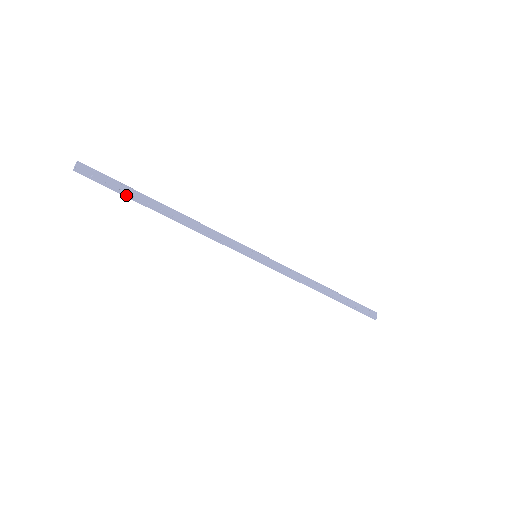
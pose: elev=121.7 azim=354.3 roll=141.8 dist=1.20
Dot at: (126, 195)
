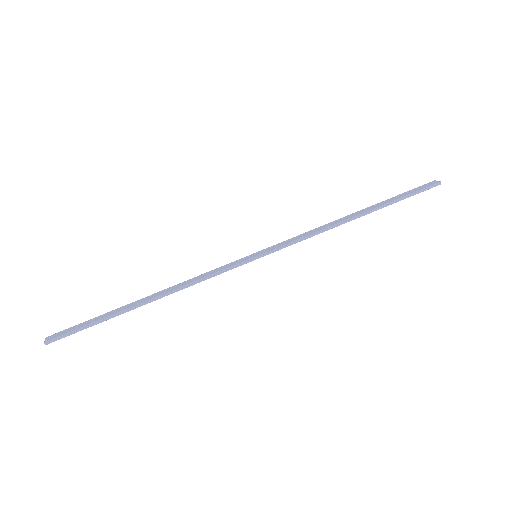
Dot at: (99, 321)
